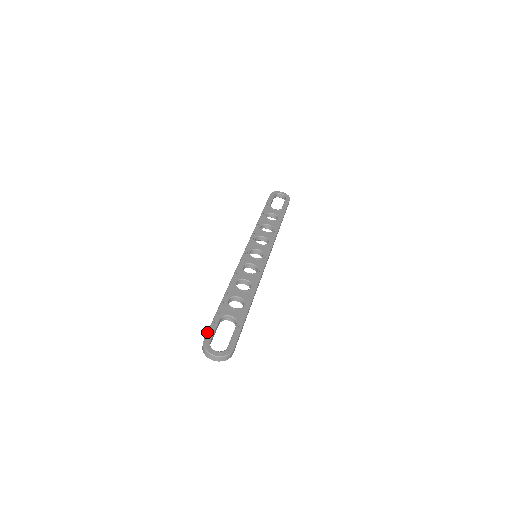
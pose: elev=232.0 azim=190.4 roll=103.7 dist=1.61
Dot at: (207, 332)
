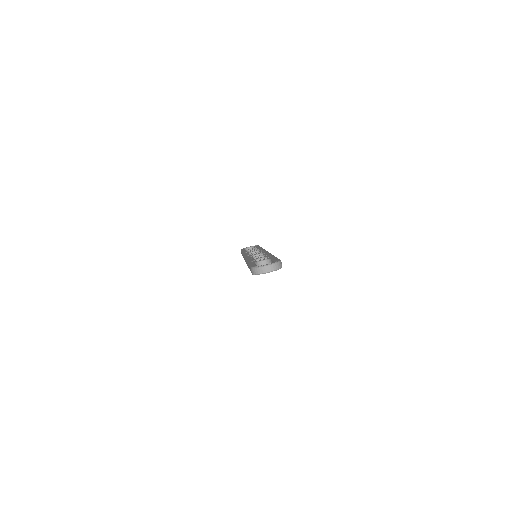
Dot at: (250, 266)
